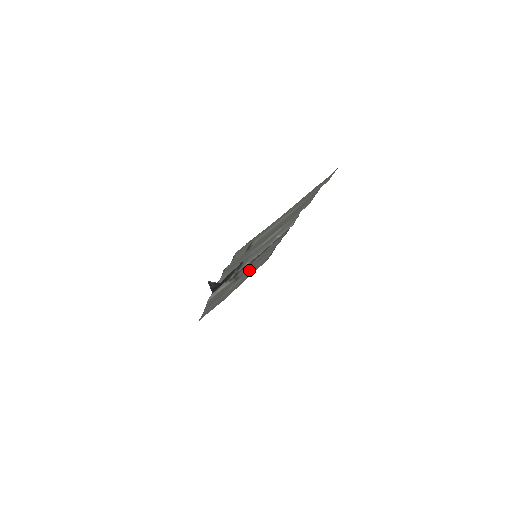
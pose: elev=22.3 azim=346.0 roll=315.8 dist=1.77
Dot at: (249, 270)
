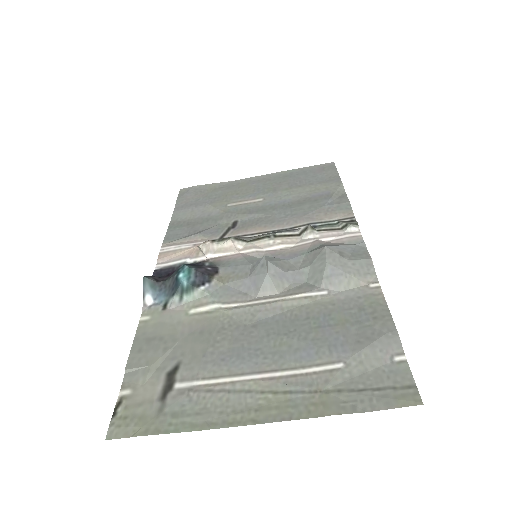
Dot at: (270, 203)
